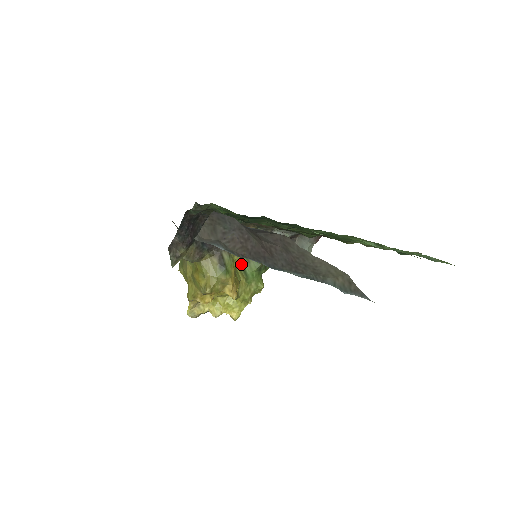
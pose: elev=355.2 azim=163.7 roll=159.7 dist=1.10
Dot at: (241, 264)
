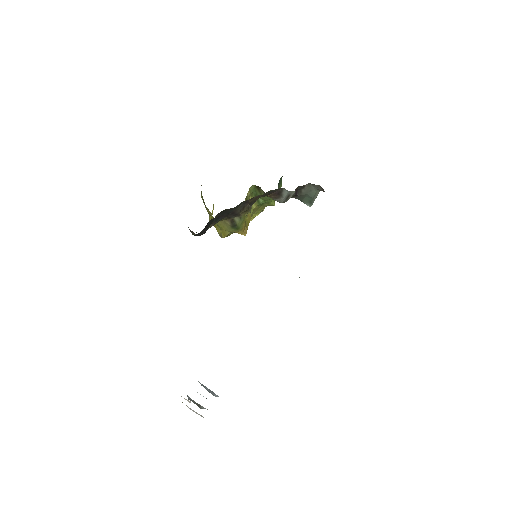
Dot at: (255, 195)
